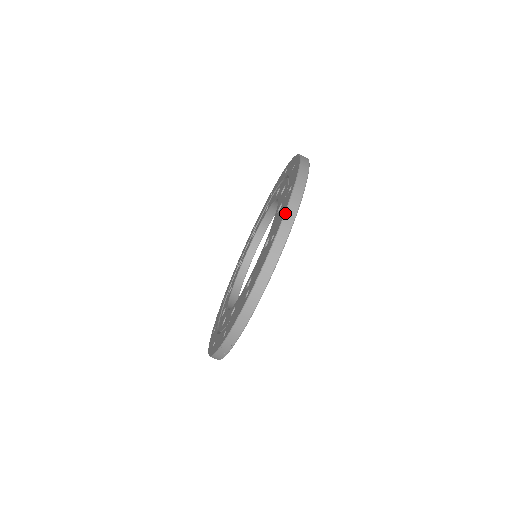
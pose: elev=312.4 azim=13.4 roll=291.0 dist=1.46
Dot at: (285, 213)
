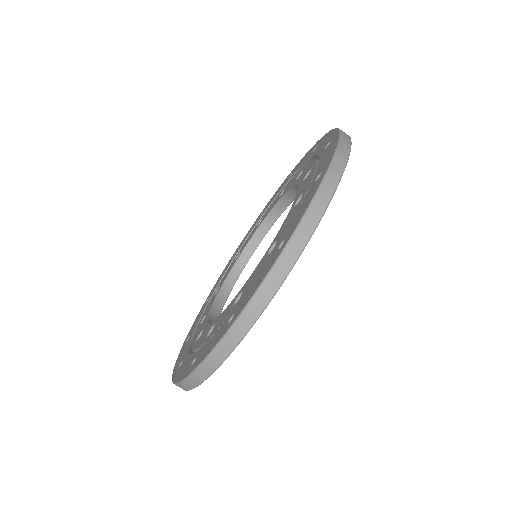
Dot at: (306, 212)
